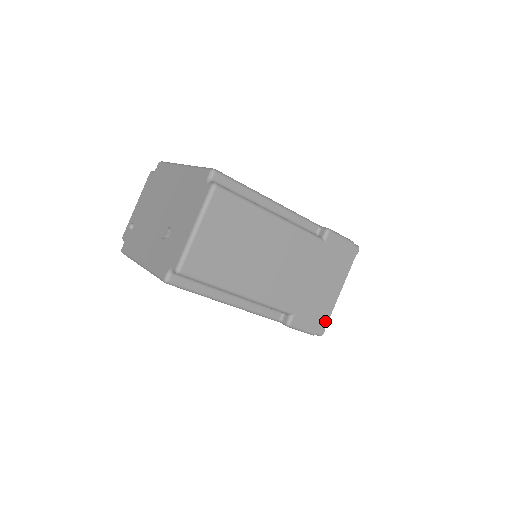
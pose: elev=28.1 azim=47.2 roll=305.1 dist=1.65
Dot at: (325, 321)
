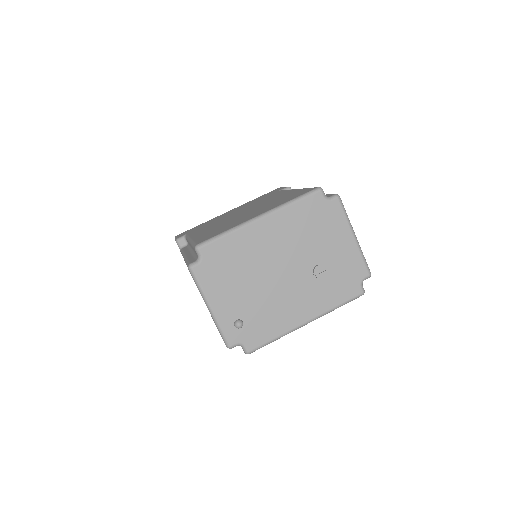
Dot at: occluded
